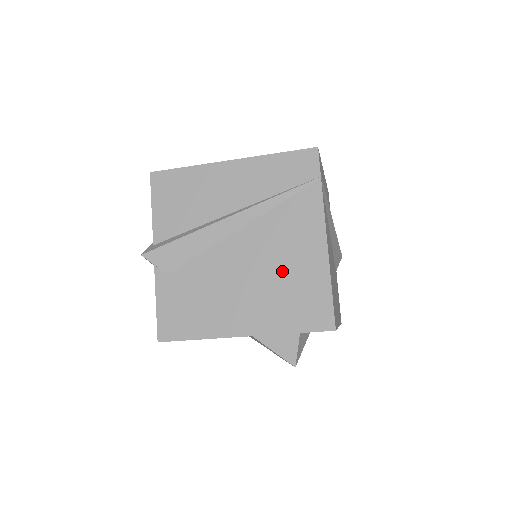
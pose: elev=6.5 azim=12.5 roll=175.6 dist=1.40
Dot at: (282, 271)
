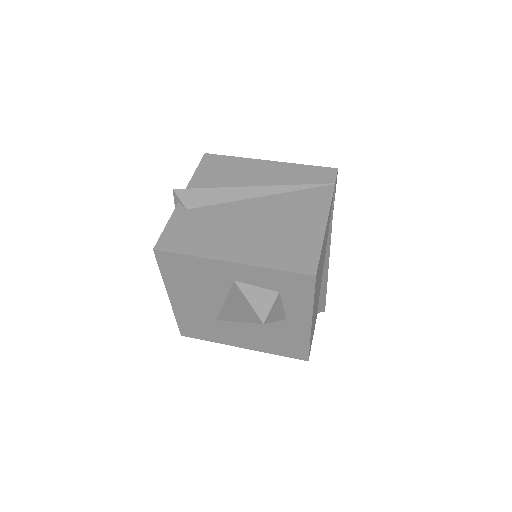
Dot at: (284, 228)
